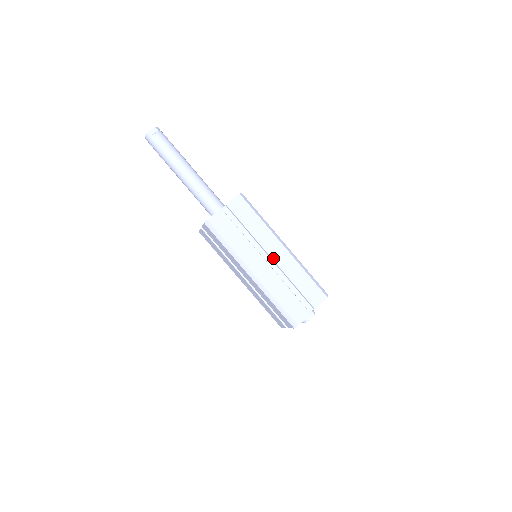
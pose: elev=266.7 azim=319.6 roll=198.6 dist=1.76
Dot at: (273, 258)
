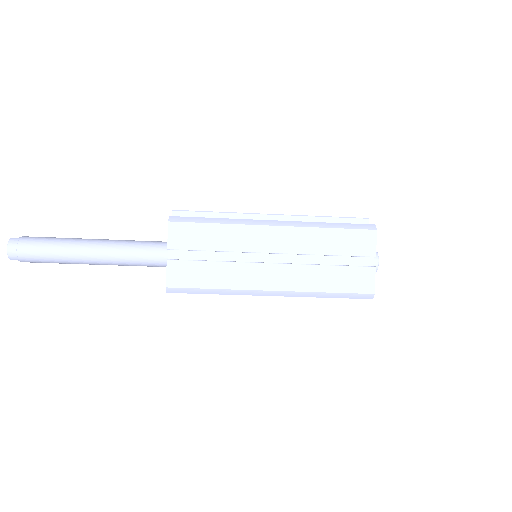
Dot at: occluded
